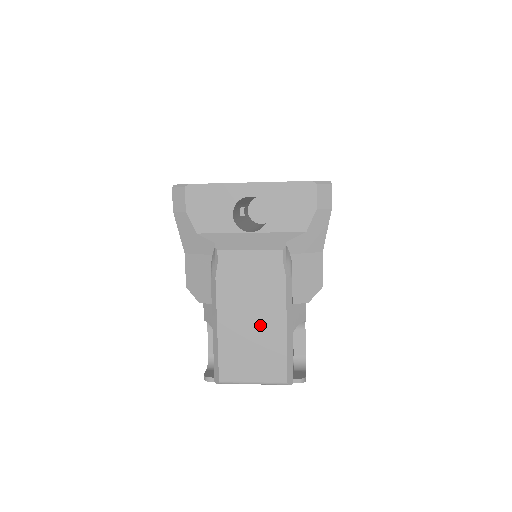
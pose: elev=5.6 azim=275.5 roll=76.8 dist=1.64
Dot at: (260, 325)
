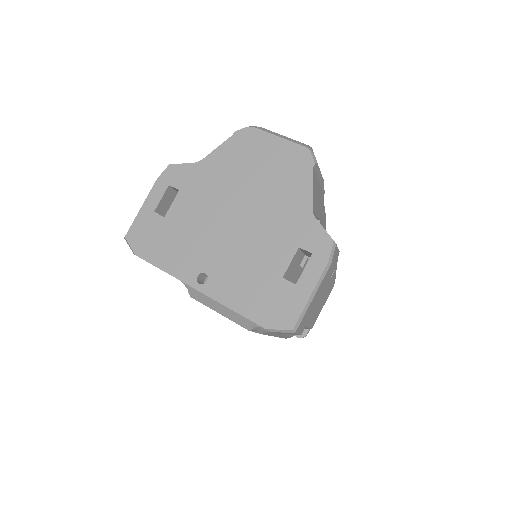
Dot at: occluded
